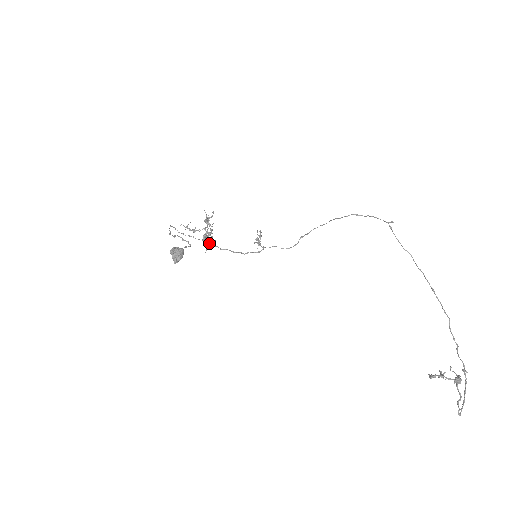
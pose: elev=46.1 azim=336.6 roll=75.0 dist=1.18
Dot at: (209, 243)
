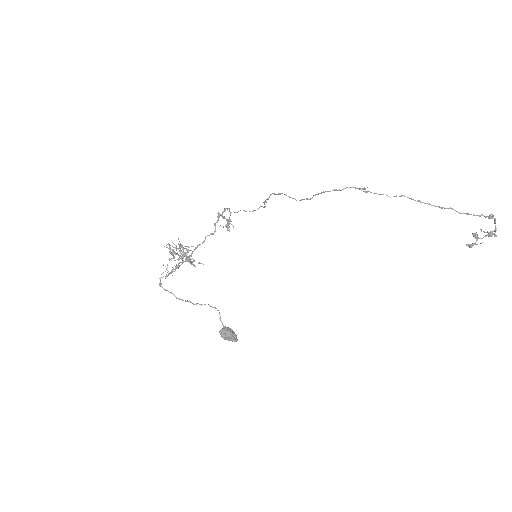
Dot at: (192, 253)
